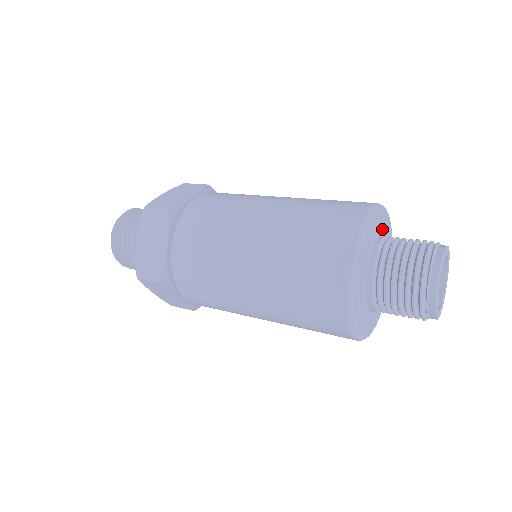
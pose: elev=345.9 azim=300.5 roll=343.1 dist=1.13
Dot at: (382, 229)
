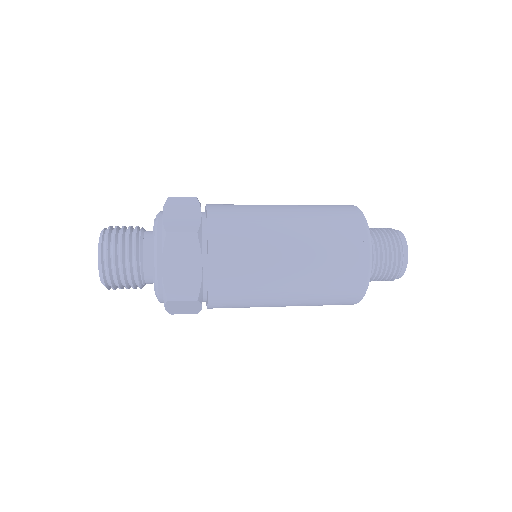
Dot at: occluded
